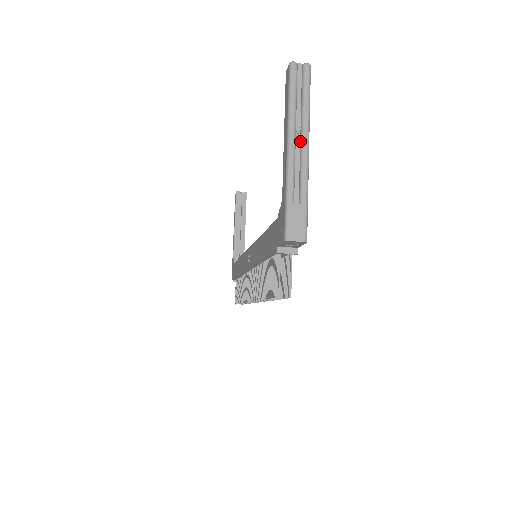
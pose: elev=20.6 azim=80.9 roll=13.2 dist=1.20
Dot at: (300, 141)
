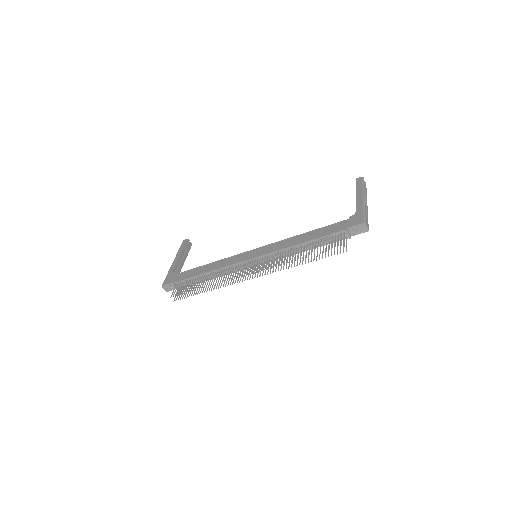
Dot at: (365, 200)
